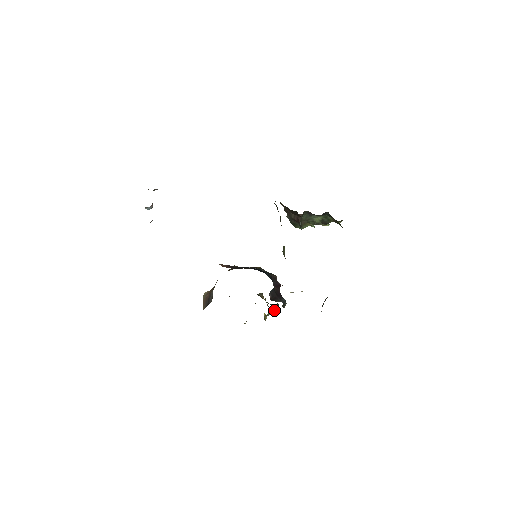
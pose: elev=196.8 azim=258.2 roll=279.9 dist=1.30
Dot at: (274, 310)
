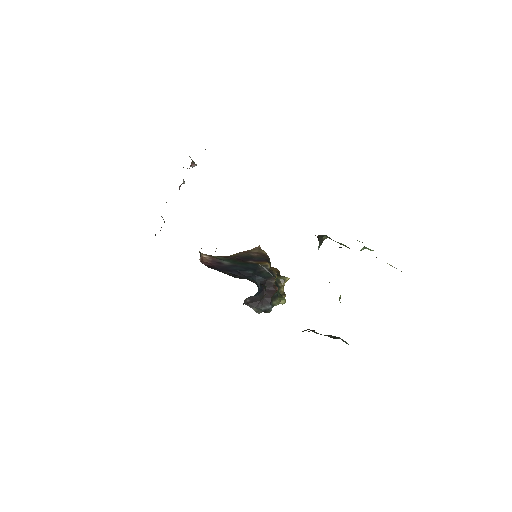
Dot at: occluded
